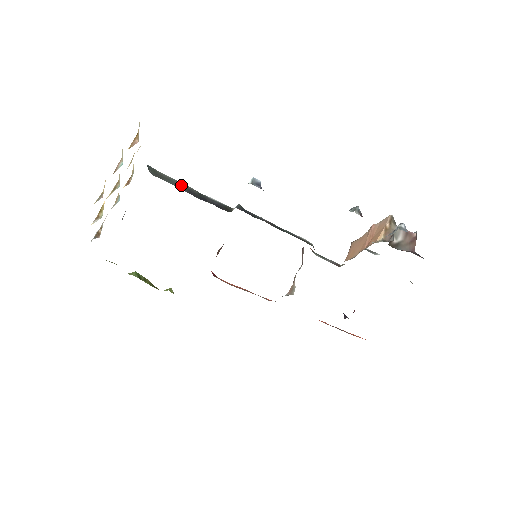
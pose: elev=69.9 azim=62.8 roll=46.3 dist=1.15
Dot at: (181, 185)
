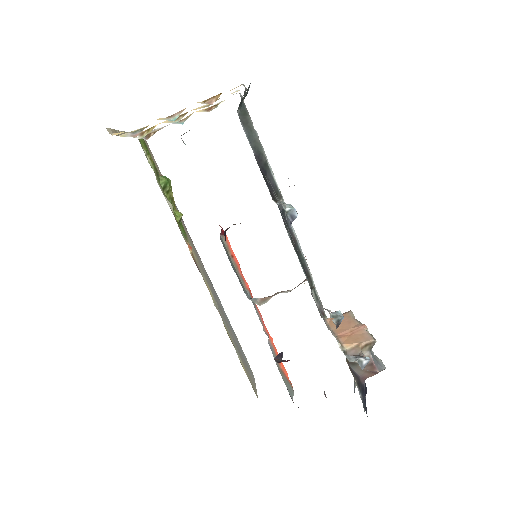
Dot at: (257, 143)
